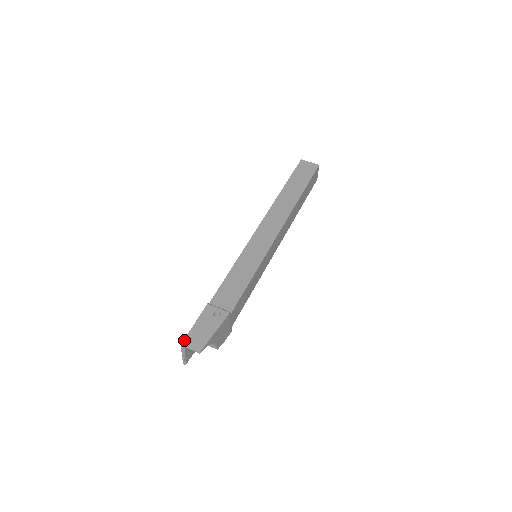
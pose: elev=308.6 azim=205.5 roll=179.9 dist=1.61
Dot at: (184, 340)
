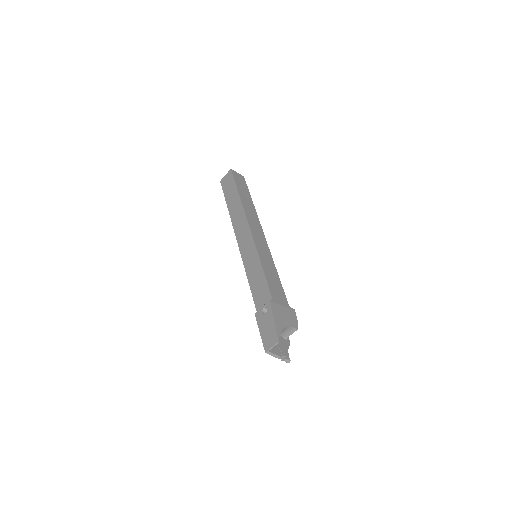
Dot at: (264, 348)
